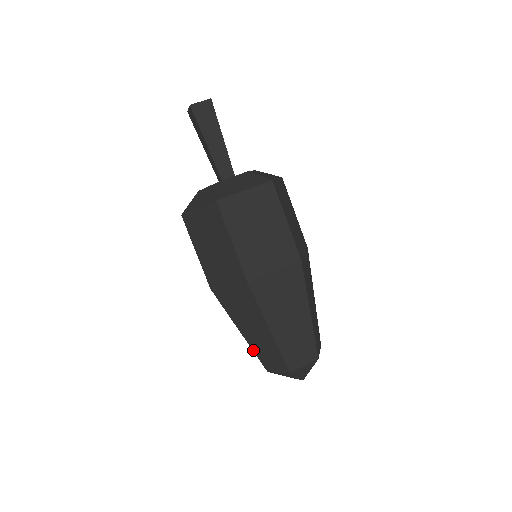
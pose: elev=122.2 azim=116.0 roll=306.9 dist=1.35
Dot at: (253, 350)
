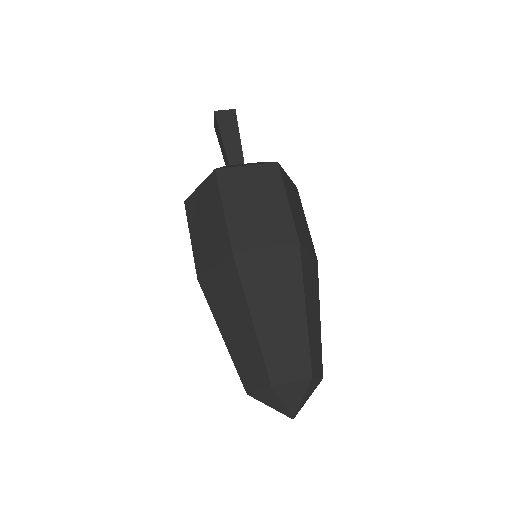
Dot at: (233, 361)
